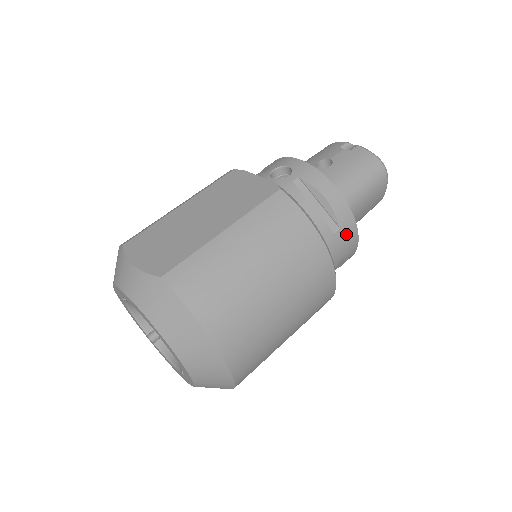
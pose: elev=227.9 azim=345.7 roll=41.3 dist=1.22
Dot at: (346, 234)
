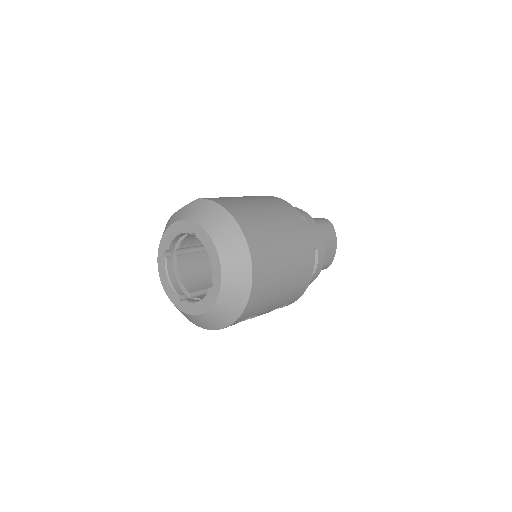
Dot at: (313, 228)
